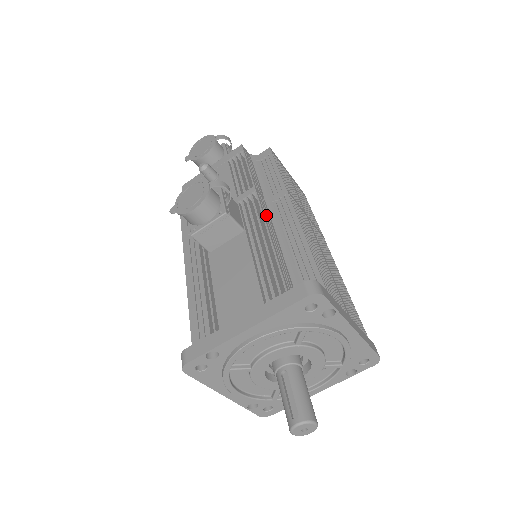
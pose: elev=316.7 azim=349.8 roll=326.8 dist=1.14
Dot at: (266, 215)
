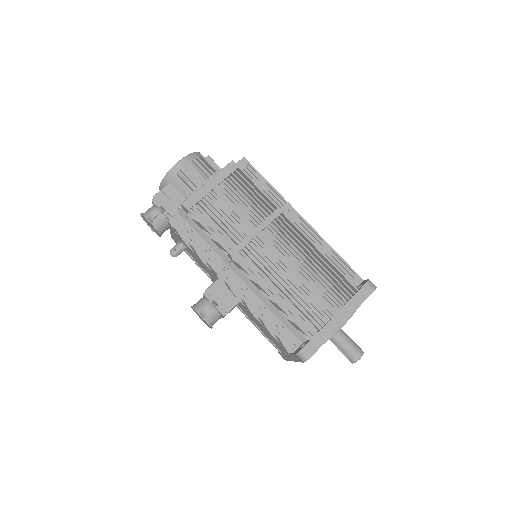
Dot at: (240, 290)
